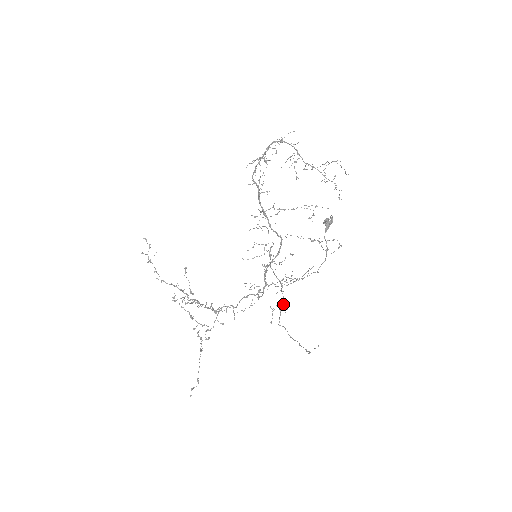
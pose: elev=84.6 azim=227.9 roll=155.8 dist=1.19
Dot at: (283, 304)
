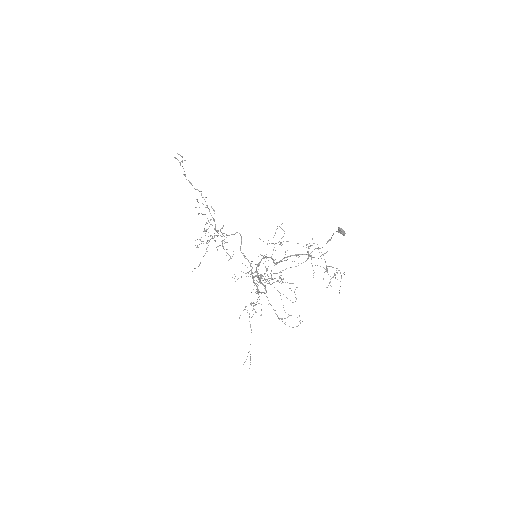
Dot at: (253, 309)
